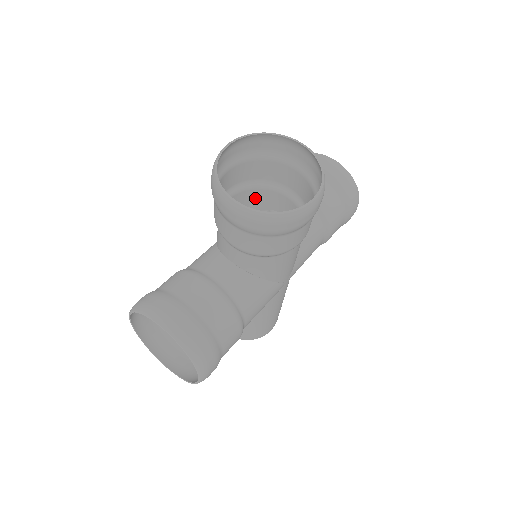
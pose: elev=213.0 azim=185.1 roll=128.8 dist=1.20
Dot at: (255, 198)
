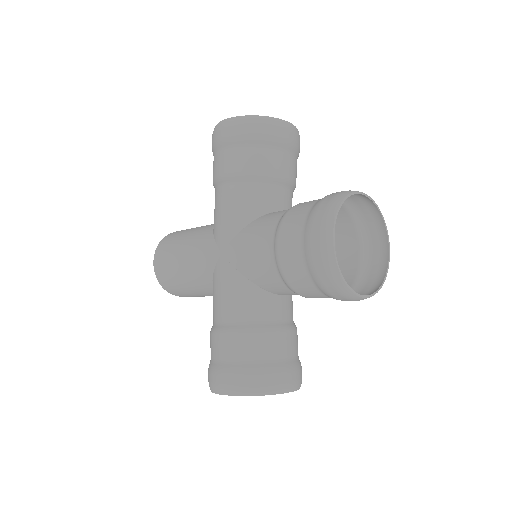
Dot at: (270, 220)
